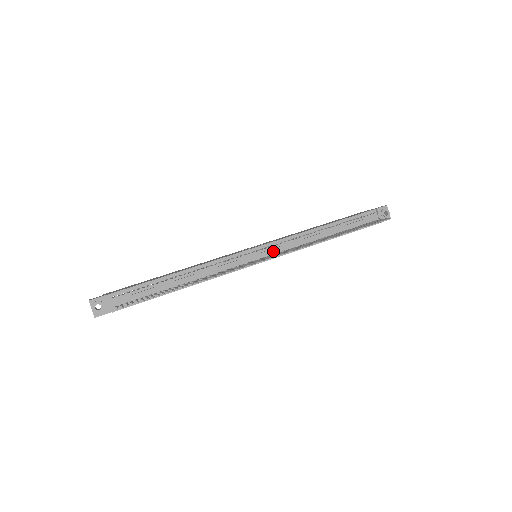
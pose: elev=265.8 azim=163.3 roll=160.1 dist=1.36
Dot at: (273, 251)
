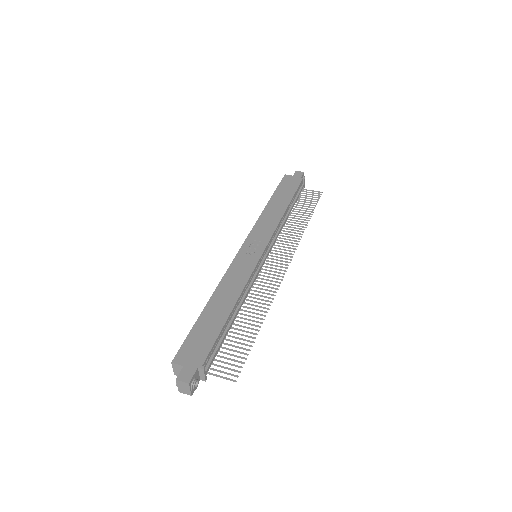
Dot at: (271, 249)
